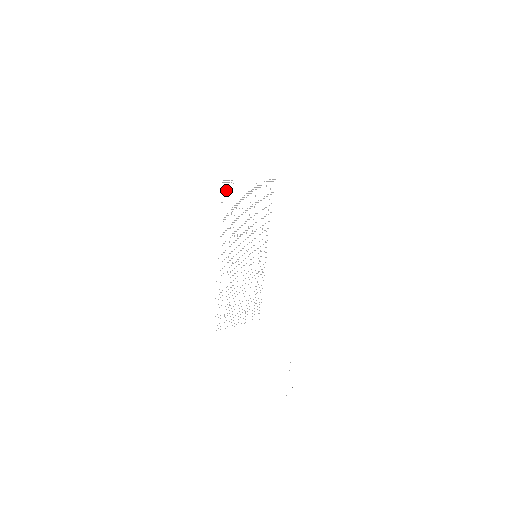
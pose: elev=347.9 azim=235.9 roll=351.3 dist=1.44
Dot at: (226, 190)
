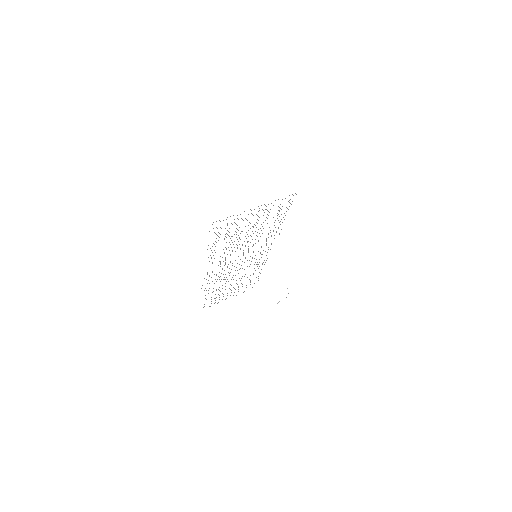
Dot at: occluded
